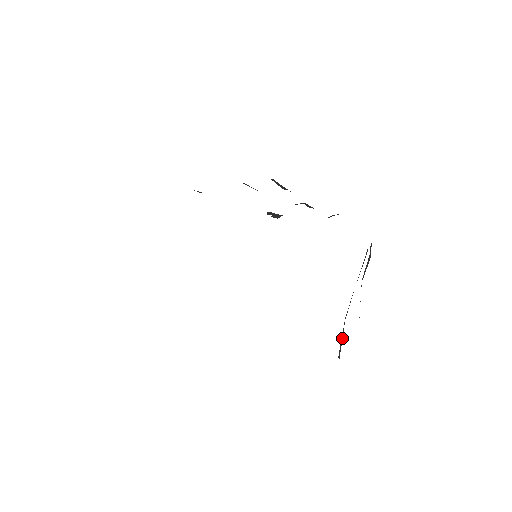
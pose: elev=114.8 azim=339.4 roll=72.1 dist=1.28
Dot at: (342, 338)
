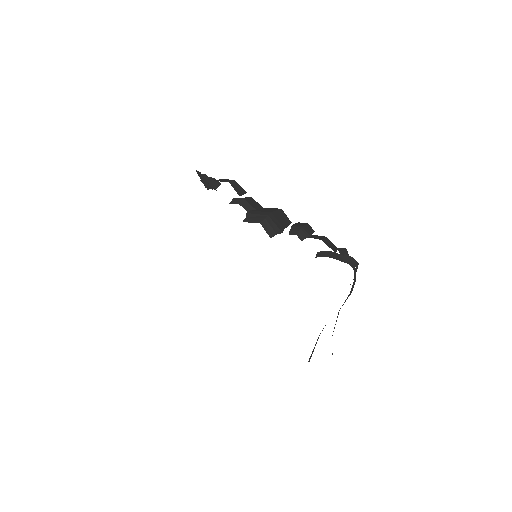
Dot at: (314, 348)
